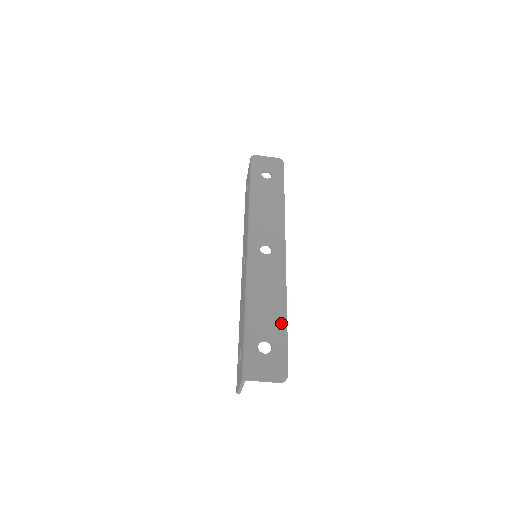
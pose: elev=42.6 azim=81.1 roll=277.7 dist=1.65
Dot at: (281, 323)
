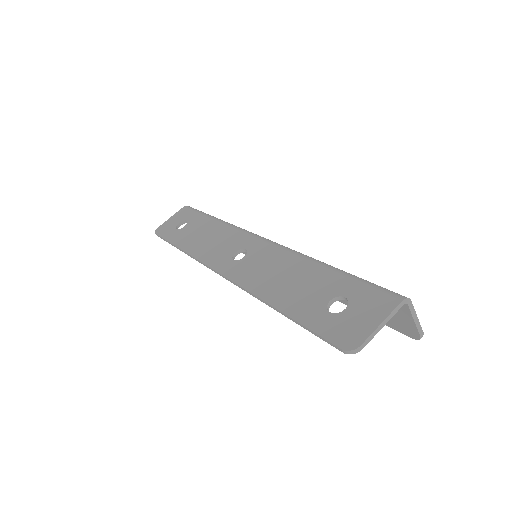
Dot at: occluded
